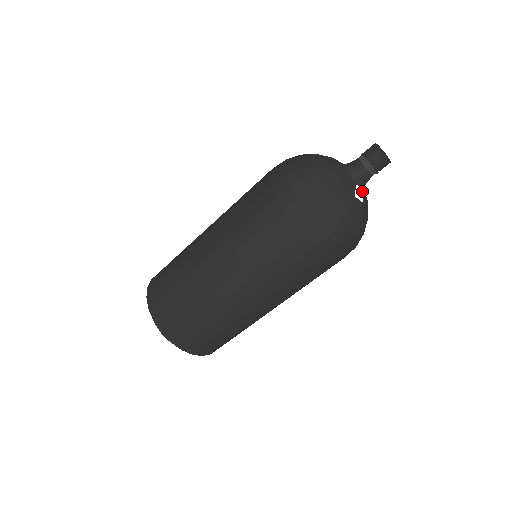
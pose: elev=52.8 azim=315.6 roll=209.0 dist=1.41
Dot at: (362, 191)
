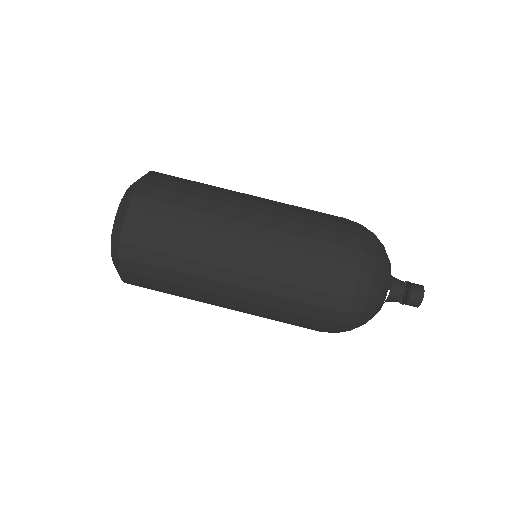
Dot at: (386, 299)
